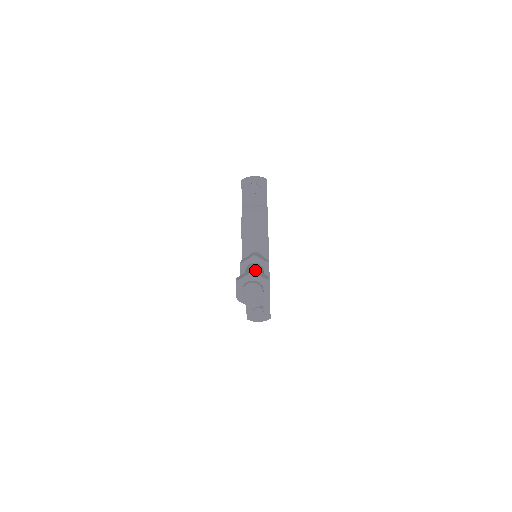
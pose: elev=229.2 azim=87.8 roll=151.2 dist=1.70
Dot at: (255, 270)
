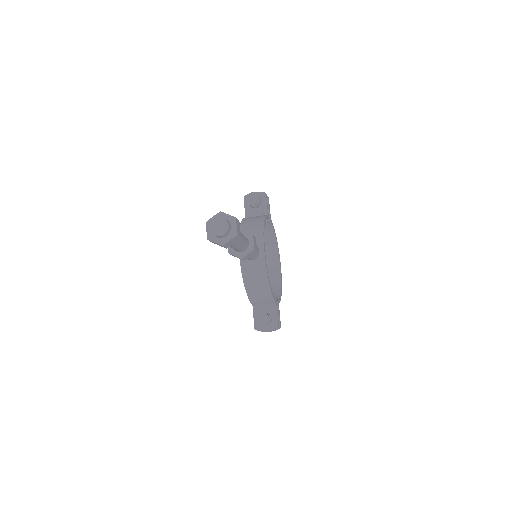
Dot at: occluded
